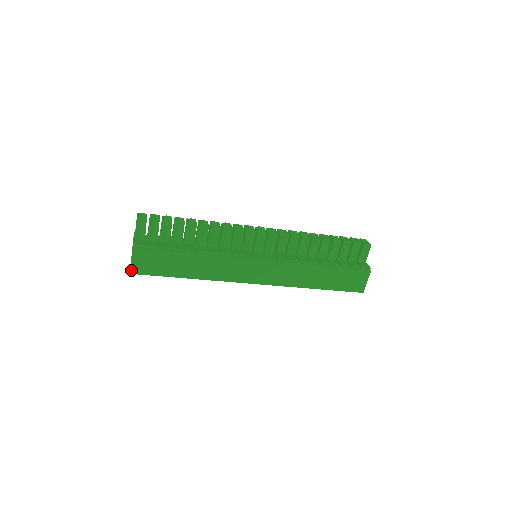
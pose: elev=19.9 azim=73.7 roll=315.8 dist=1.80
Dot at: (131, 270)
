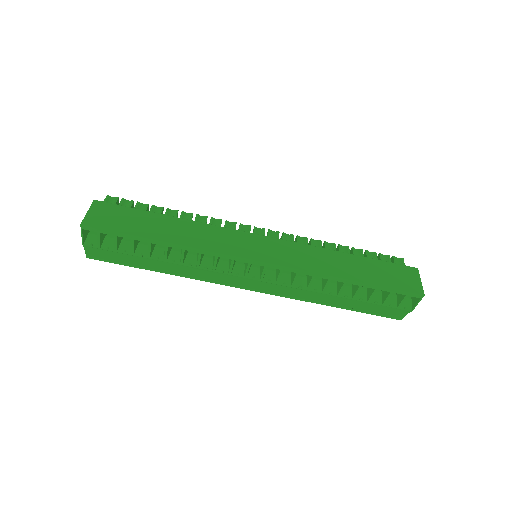
Dot at: (84, 221)
